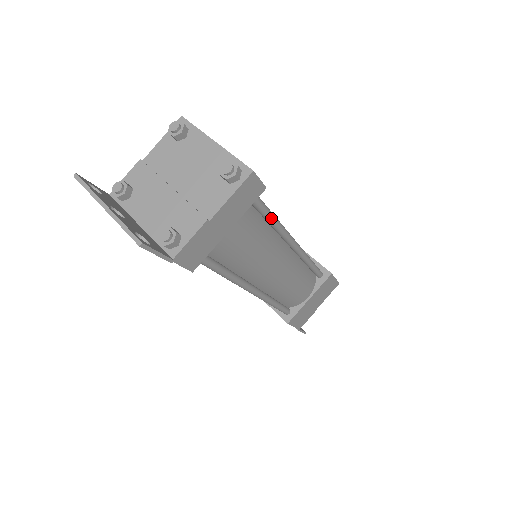
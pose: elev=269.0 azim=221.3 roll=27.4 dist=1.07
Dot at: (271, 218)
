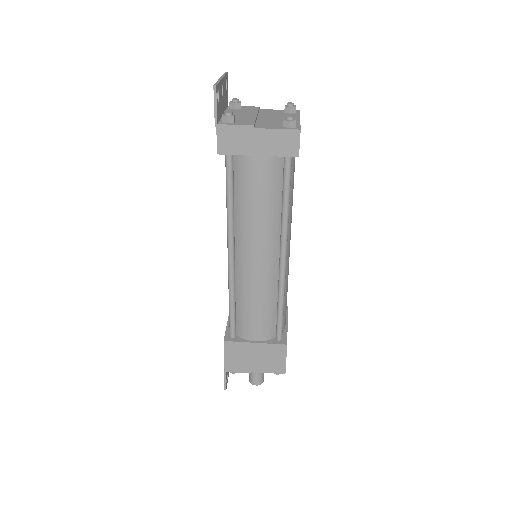
Dot at: (286, 199)
